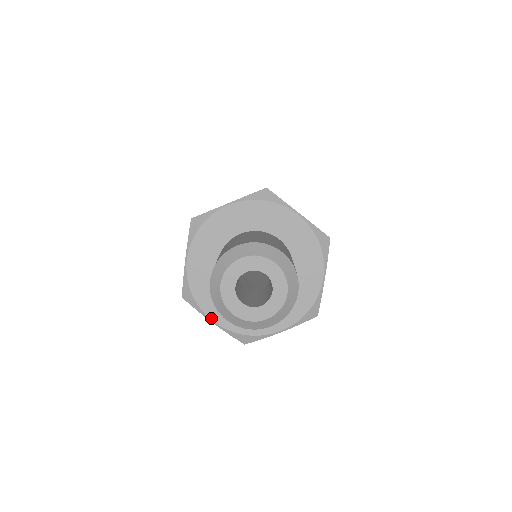
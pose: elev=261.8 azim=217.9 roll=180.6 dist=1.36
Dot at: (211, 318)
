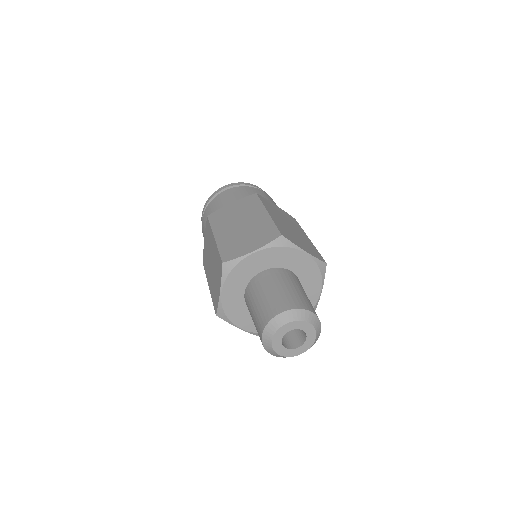
Dot at: (240, 327)
